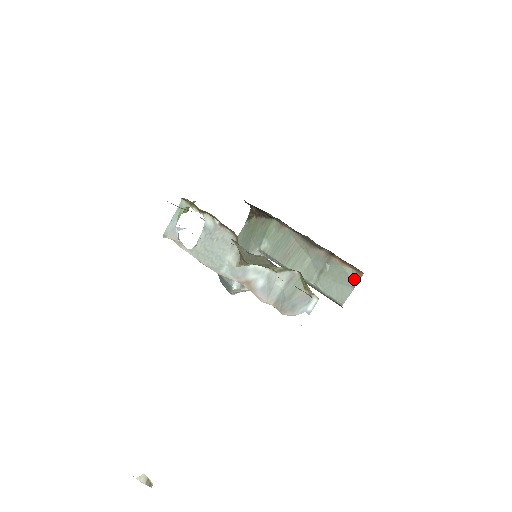
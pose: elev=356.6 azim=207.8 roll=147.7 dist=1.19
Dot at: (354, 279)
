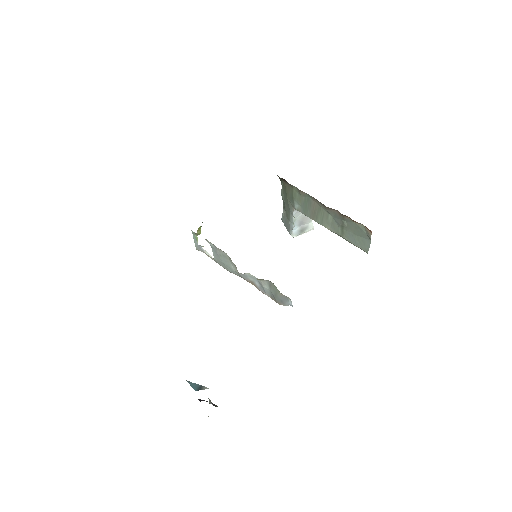
Dot at: (367, 234)
